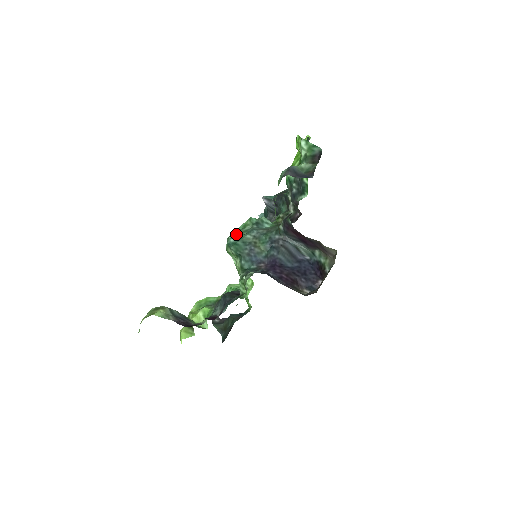
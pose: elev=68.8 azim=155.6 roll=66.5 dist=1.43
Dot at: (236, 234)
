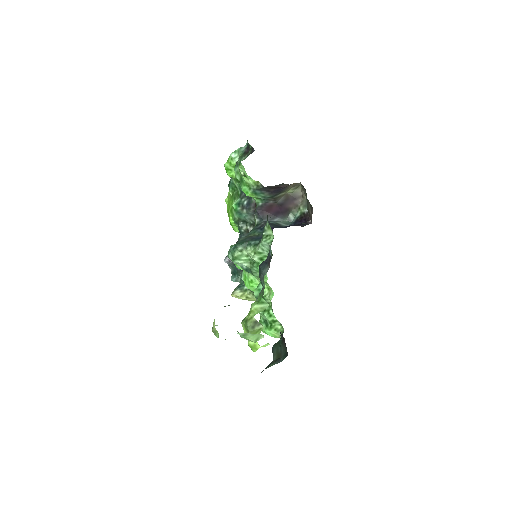
Dot at: occluded
